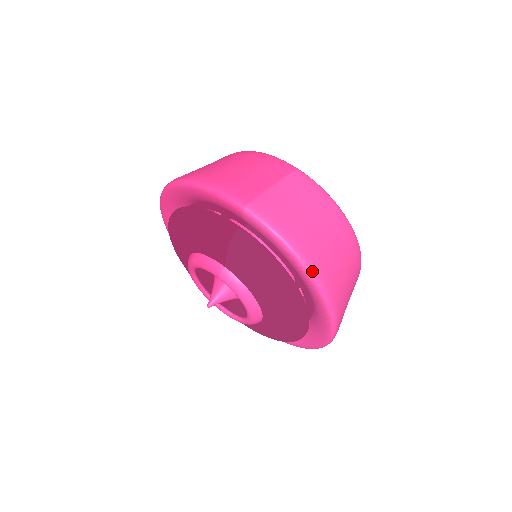
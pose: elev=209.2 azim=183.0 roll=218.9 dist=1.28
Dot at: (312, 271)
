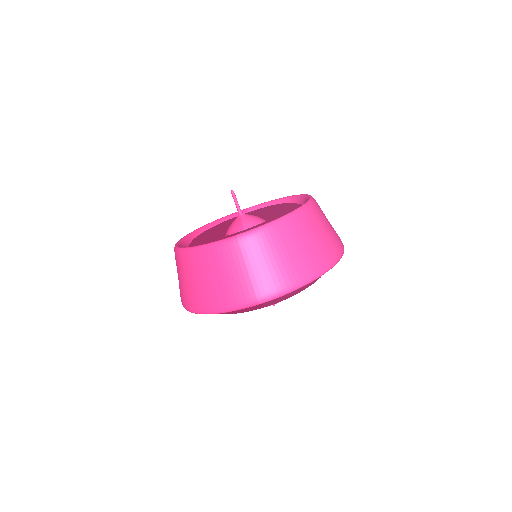
Dot at: (318, 276)
